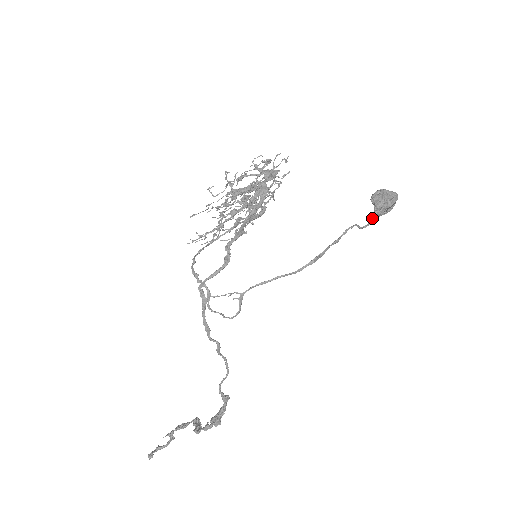
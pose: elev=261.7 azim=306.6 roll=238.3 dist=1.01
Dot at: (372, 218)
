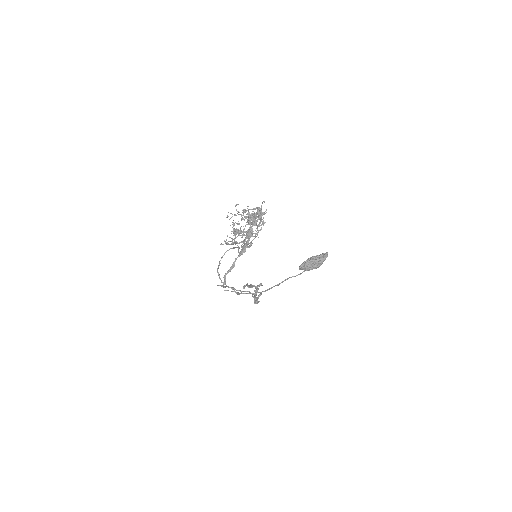
Dot at: occluded
